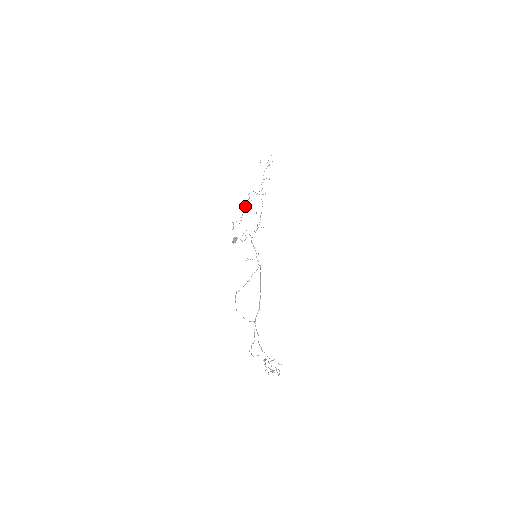
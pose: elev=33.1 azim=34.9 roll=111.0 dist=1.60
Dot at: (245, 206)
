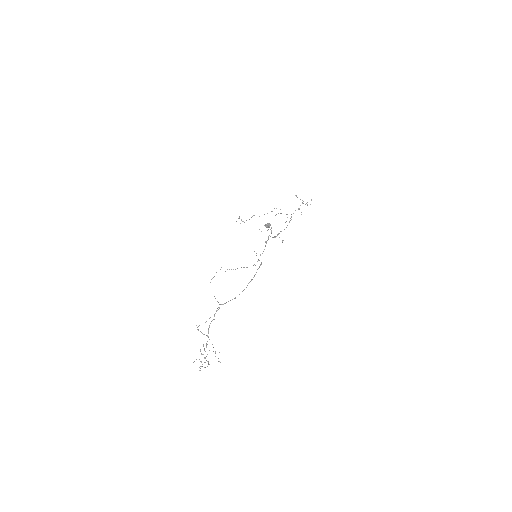
Dot at: occluded
